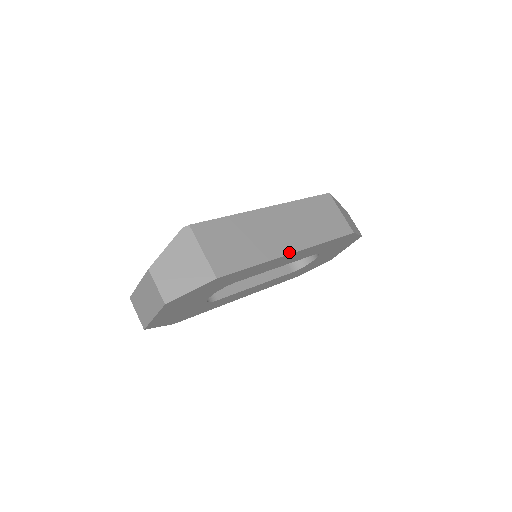
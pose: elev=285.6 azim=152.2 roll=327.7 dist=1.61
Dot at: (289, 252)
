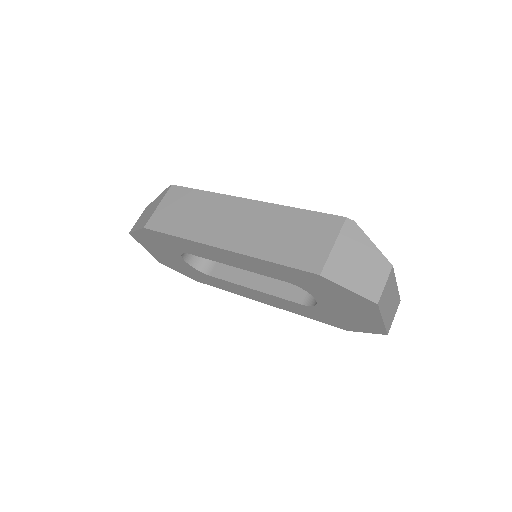
Dot at: (216, 245)
